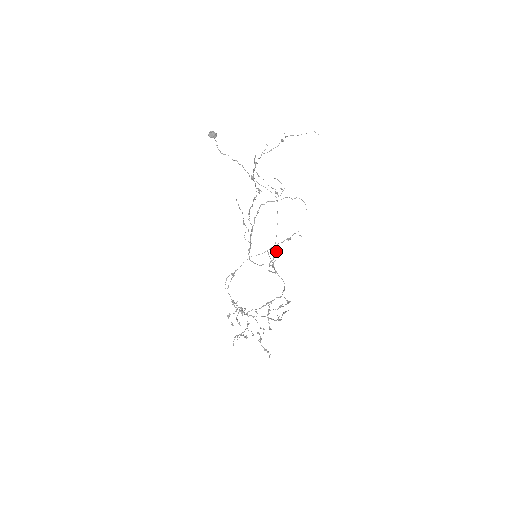
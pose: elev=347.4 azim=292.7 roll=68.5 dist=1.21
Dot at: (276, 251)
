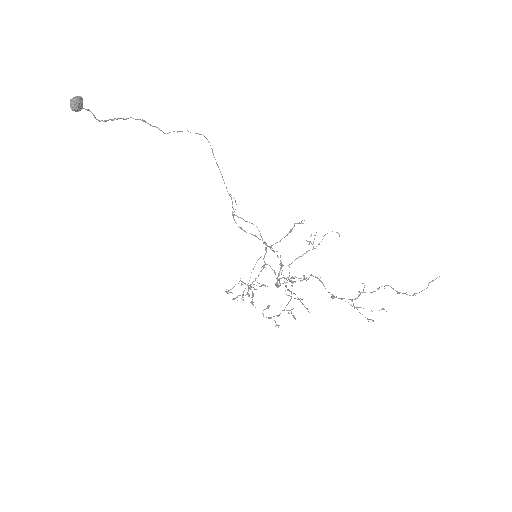
Dot at: (231, 198)
